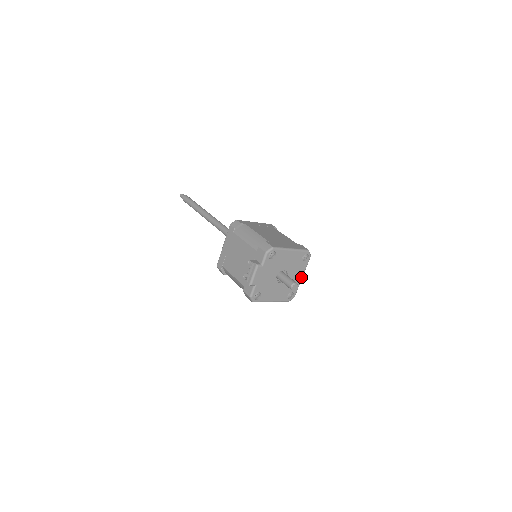
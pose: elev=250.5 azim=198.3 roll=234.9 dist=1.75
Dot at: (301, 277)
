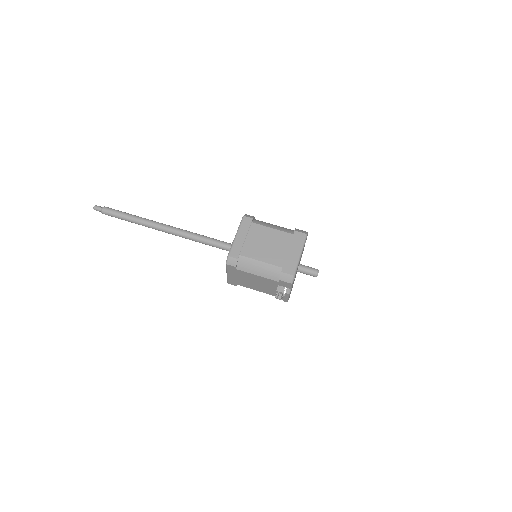
Dot at: occluded
